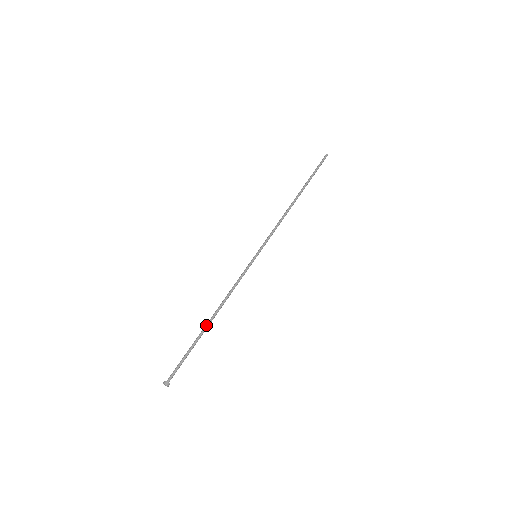
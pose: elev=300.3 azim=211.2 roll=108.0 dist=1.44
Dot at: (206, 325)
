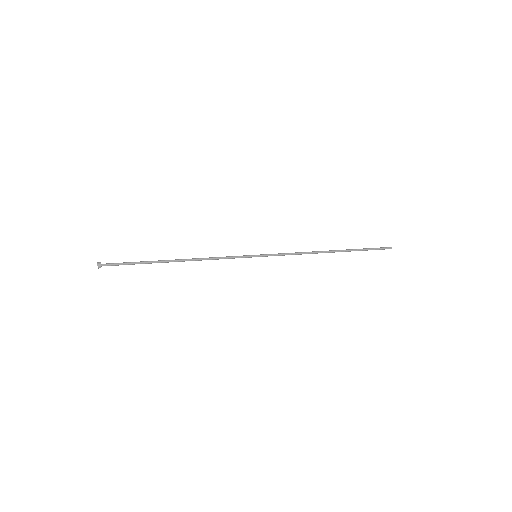
Dot at: occluded
